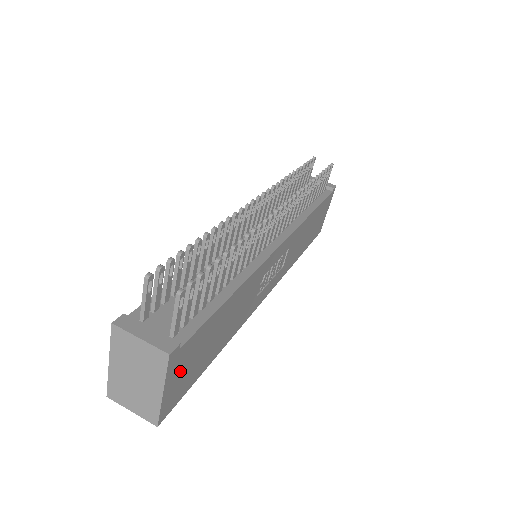
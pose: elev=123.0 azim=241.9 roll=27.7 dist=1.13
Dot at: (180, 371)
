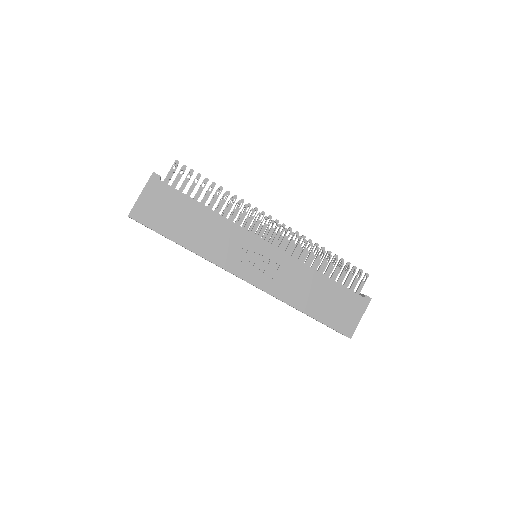
Dot at: (154, 199)
